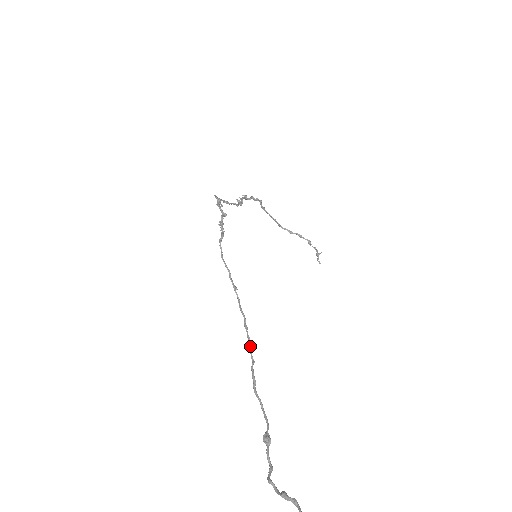
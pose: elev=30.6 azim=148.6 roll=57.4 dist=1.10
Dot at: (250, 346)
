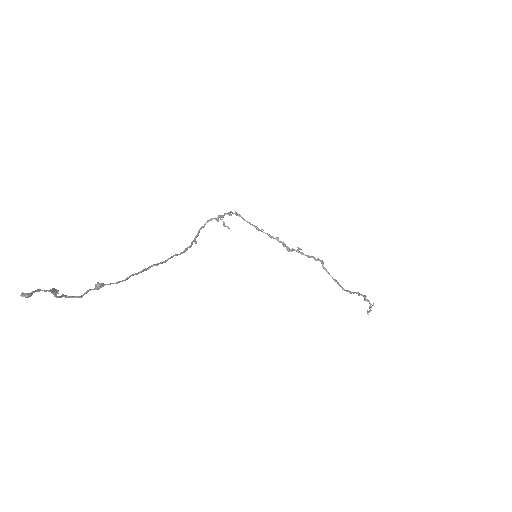
Dot at: (165, 260)
